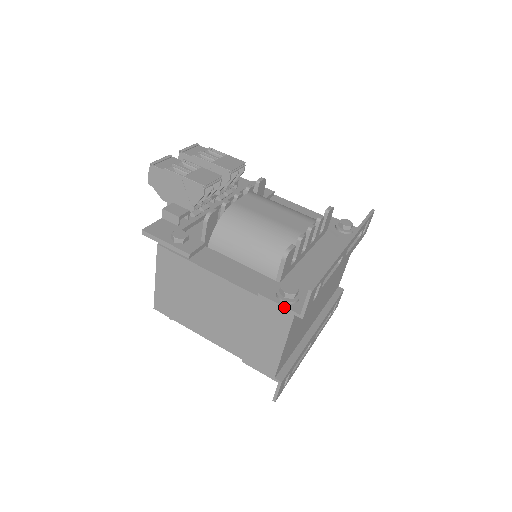
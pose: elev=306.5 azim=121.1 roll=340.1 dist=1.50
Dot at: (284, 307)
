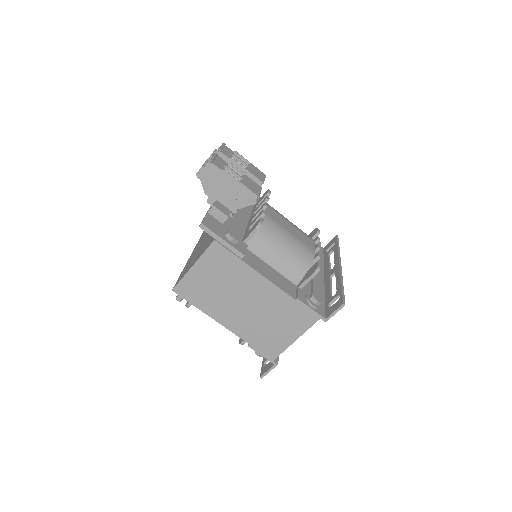
Dot at: (315, 312)
